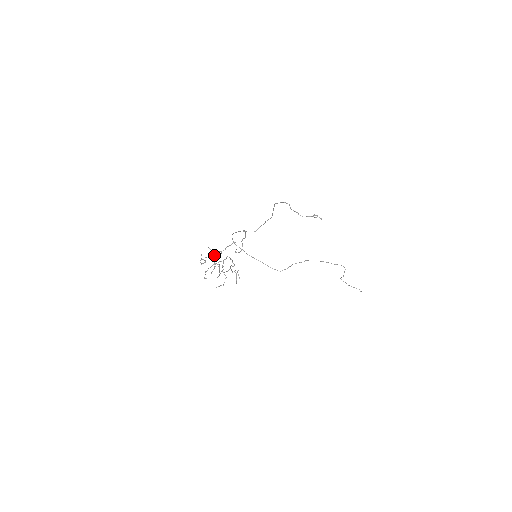
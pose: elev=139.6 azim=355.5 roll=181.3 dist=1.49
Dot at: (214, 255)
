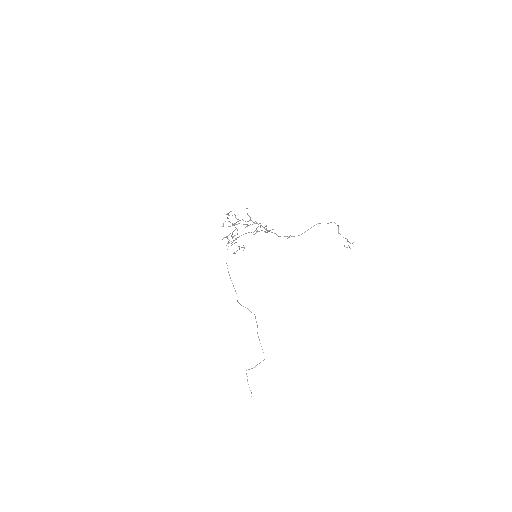
Dot at: (237, 221)
